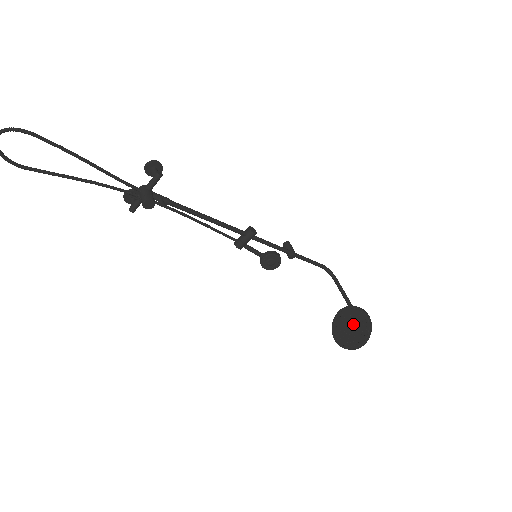
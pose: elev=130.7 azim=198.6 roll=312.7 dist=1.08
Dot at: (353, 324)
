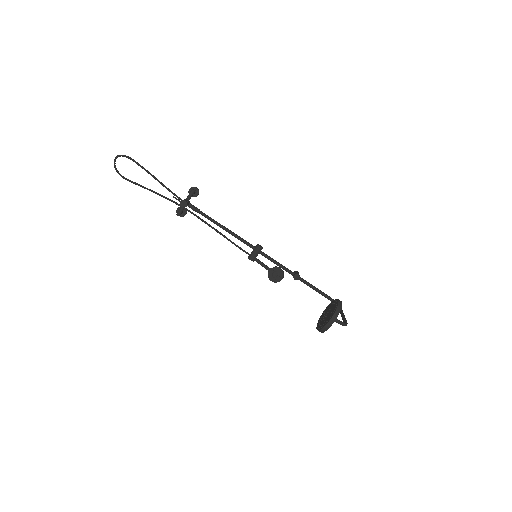
Dot at: (329, 311)
